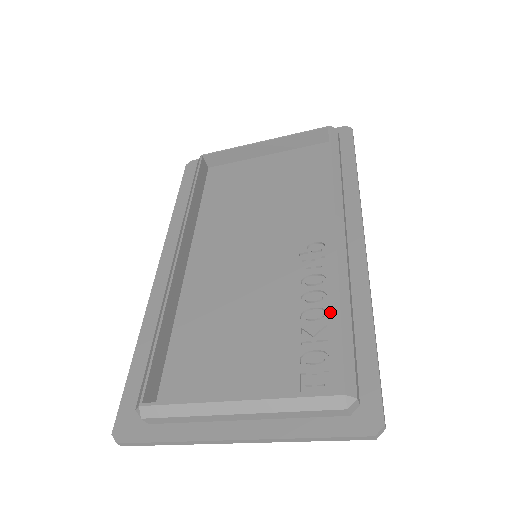
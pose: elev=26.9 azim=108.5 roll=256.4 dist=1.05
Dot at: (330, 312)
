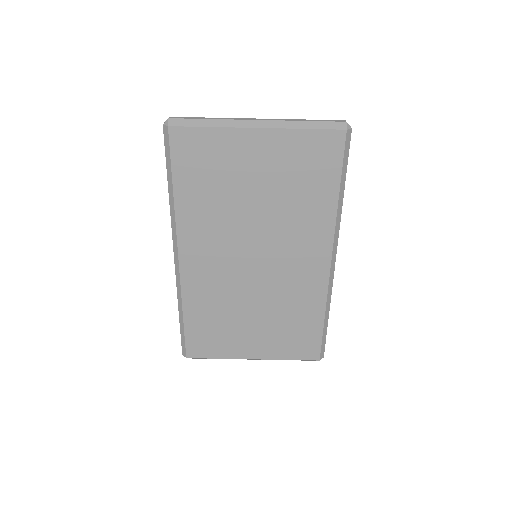
Dot at: occluded
